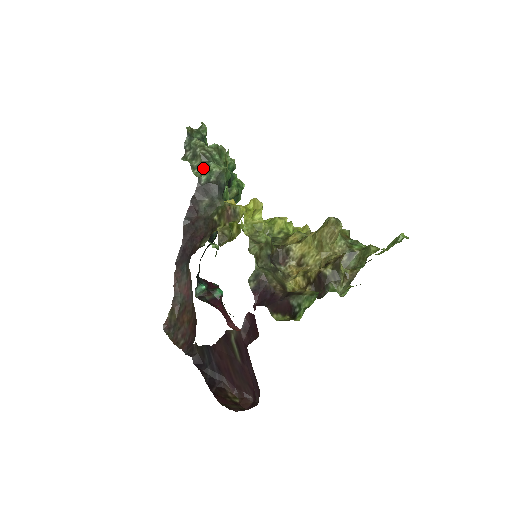
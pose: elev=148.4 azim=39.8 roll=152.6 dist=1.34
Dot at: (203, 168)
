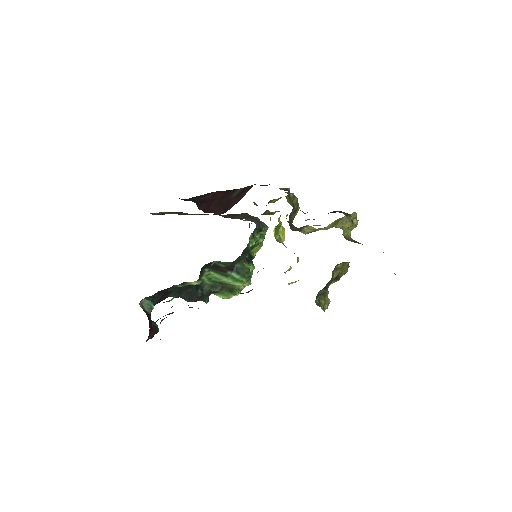
Dot at: occluded
